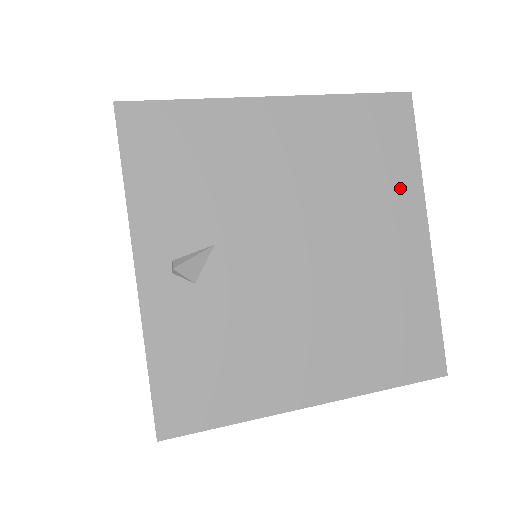
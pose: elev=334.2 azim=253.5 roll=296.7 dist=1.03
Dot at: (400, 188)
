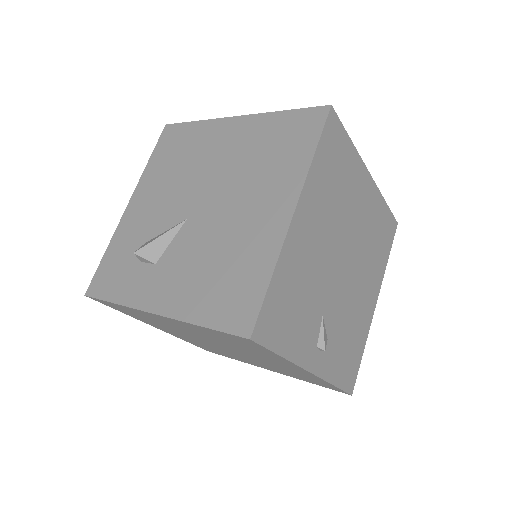
Dot at: (354, 171)
